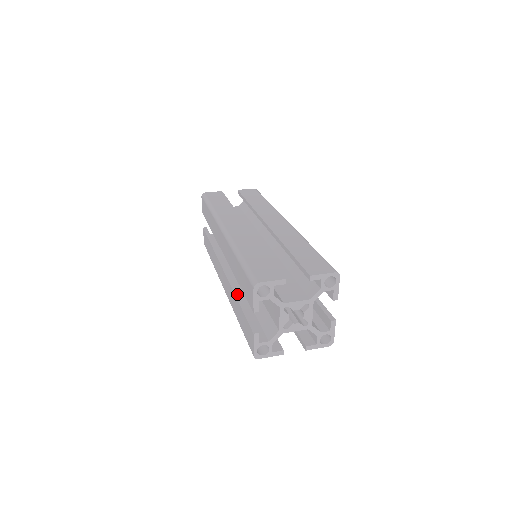
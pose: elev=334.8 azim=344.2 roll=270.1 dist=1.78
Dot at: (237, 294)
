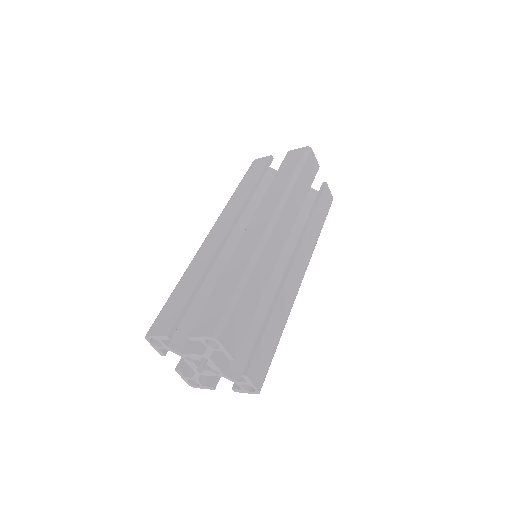
Dot at: occluded
